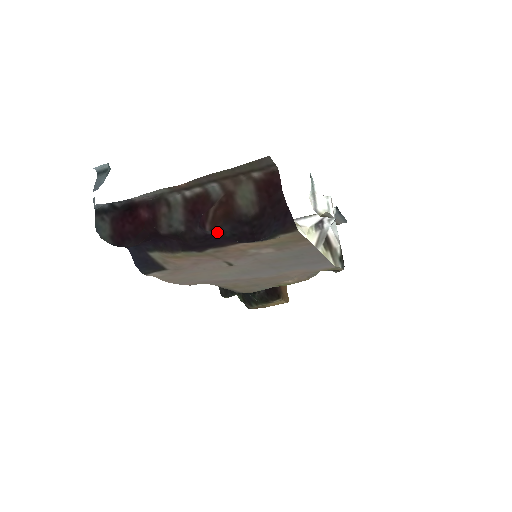
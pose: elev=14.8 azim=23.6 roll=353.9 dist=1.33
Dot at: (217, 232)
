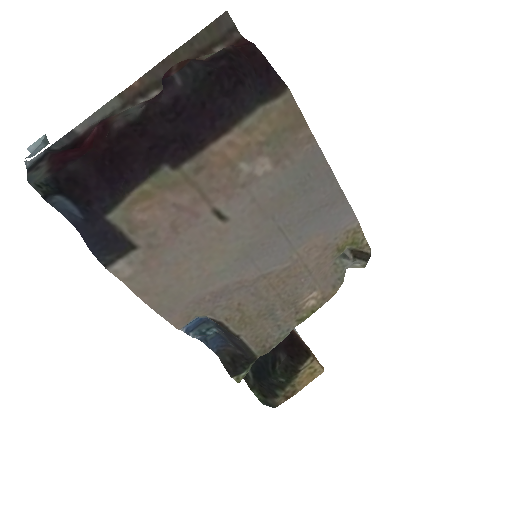
Dot at: (187, 72)
